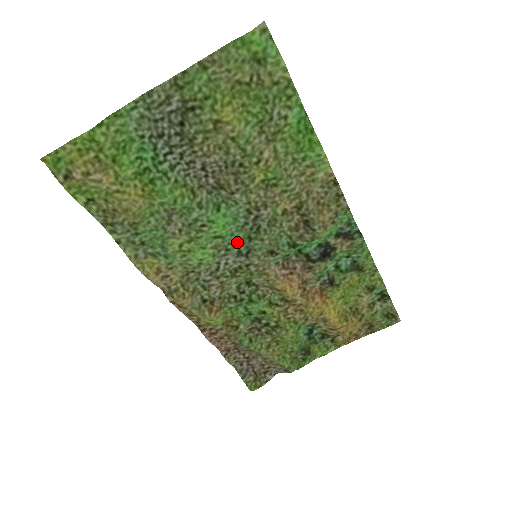
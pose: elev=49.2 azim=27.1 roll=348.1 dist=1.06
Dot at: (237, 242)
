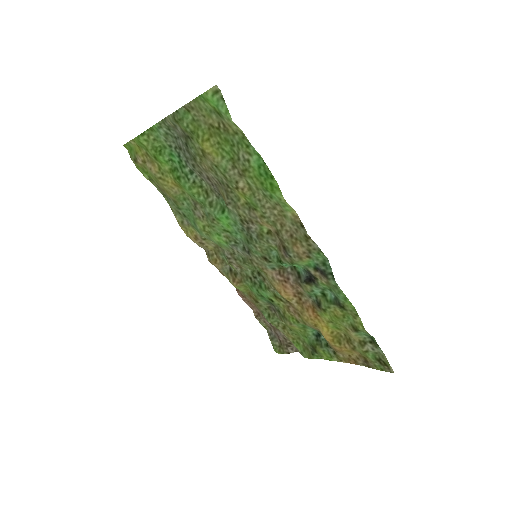
Dot at: (242, 240)
